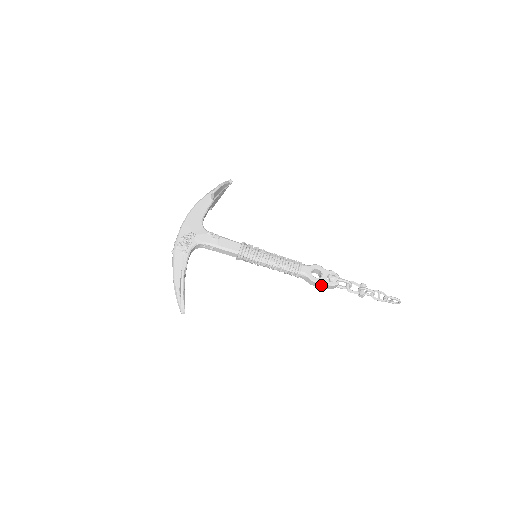
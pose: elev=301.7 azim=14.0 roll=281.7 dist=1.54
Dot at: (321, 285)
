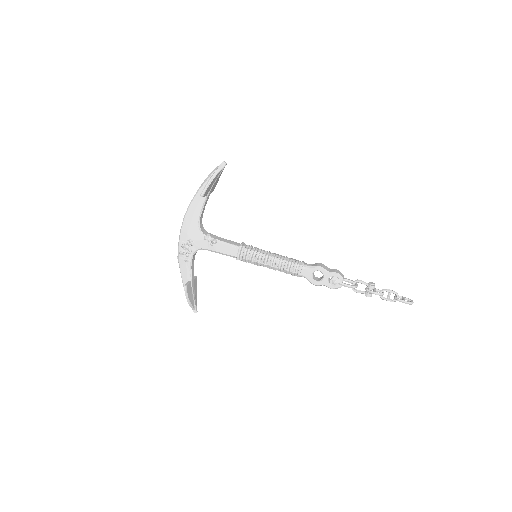
Dot at: occluded
